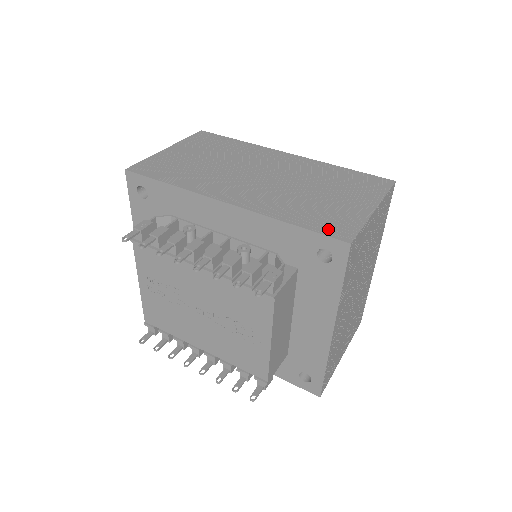
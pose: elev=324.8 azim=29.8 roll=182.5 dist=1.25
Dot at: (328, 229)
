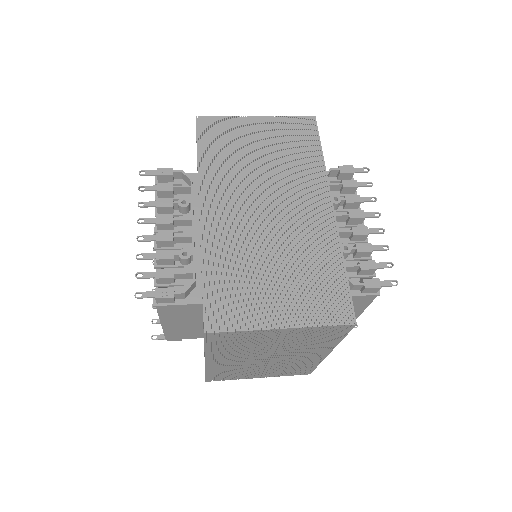
Dot at: (214, 305)
